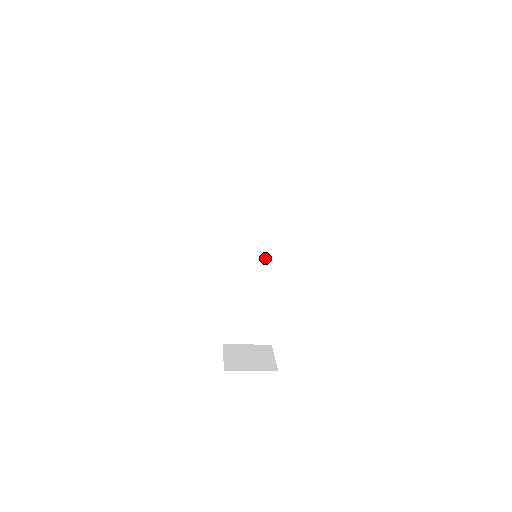
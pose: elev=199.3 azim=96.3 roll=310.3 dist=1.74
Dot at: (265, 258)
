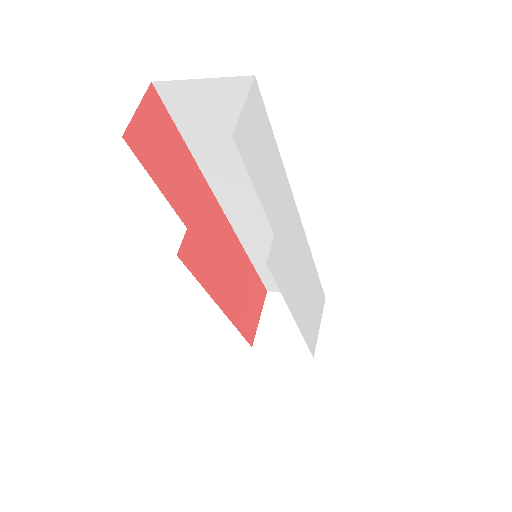
Dot at: occluded
